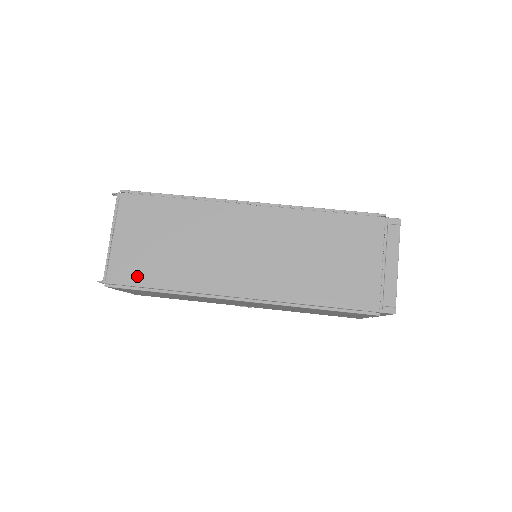
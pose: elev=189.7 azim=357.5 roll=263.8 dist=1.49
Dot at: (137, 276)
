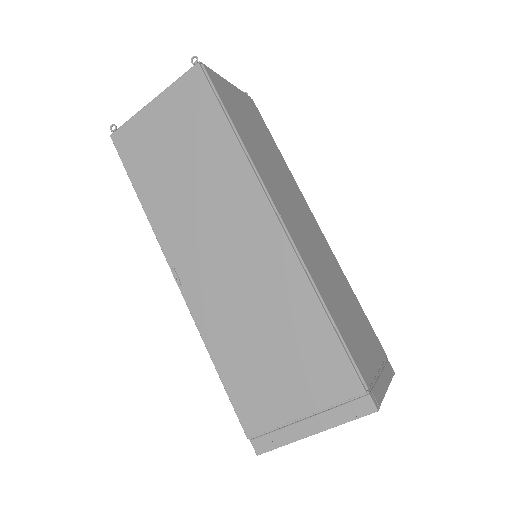
Dot at: (226, 100)
